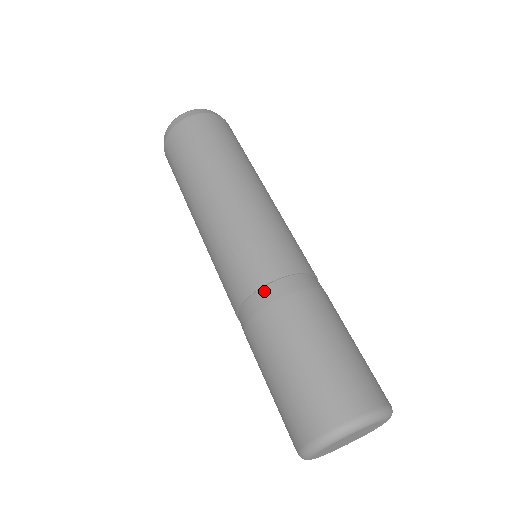
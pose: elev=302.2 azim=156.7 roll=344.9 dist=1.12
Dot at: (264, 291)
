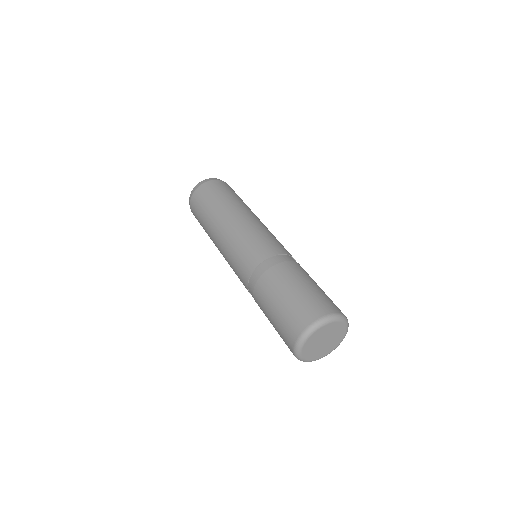
Dot at: (261, 266)
